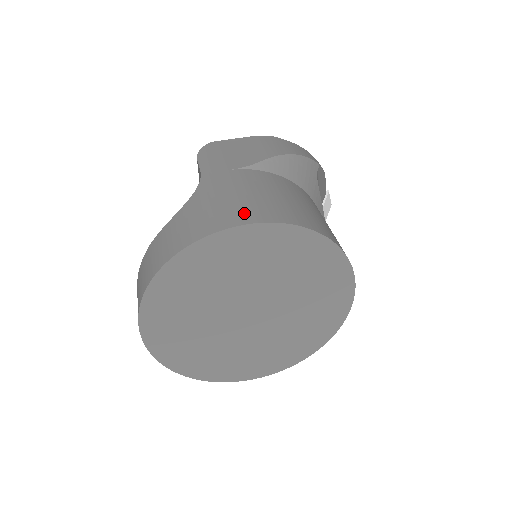
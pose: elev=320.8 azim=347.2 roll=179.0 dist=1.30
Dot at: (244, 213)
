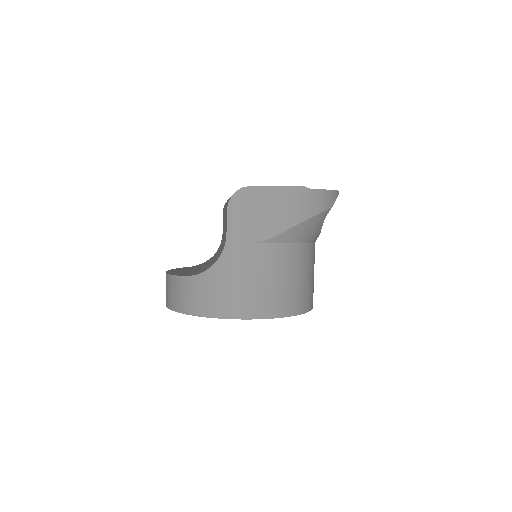
Dot at: (247, 306)
